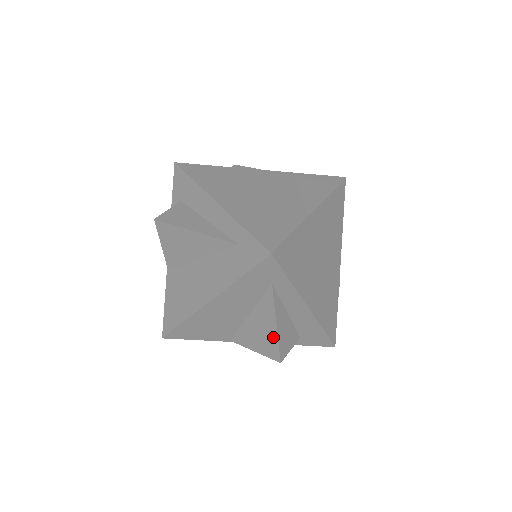
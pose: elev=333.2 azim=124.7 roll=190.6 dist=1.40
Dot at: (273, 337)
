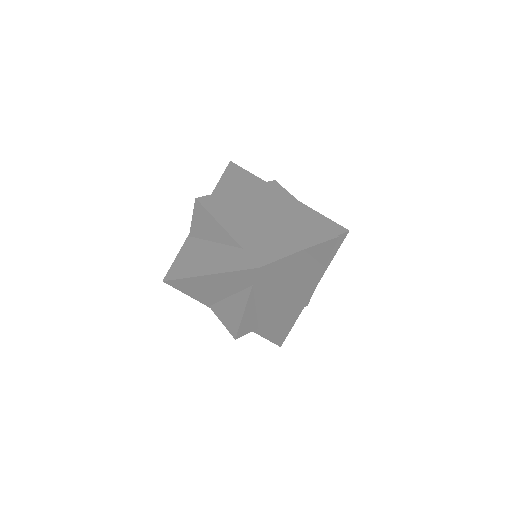
Dot at: (238, 320)
